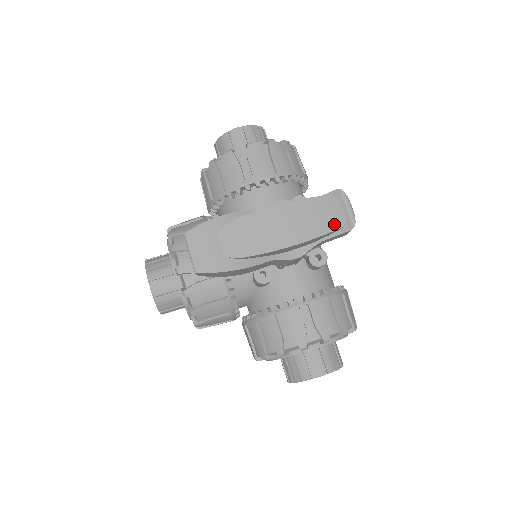
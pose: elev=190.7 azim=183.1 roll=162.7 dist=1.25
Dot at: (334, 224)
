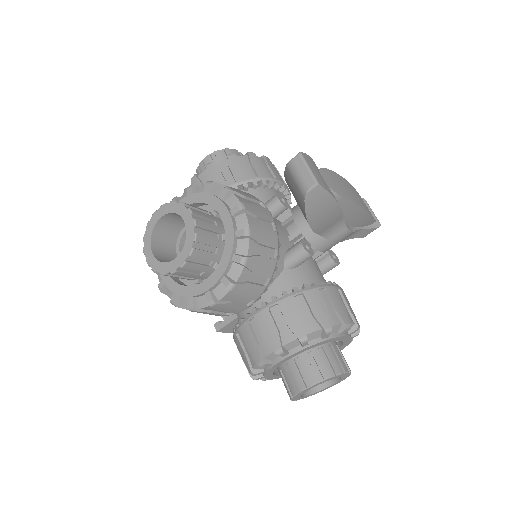
Dot at: occluded
